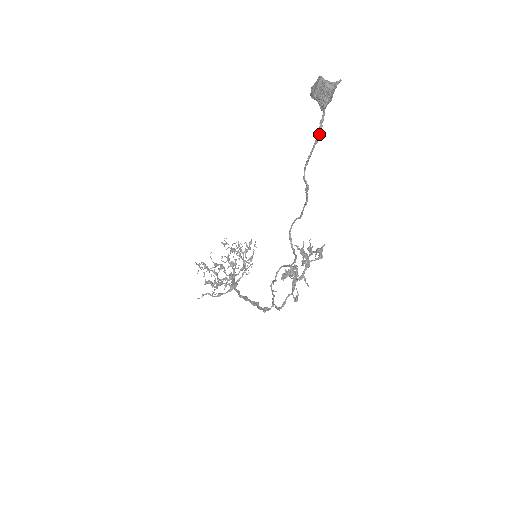
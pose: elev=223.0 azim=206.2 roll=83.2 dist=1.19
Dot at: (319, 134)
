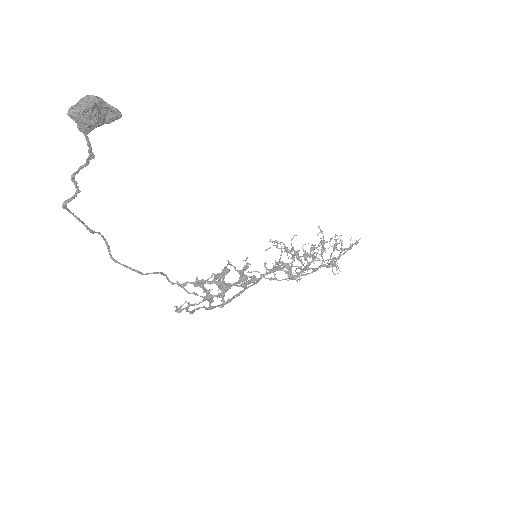
Dot at: (88, 157)
